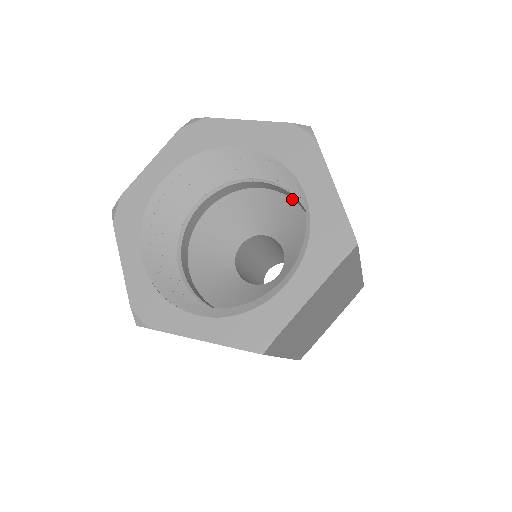
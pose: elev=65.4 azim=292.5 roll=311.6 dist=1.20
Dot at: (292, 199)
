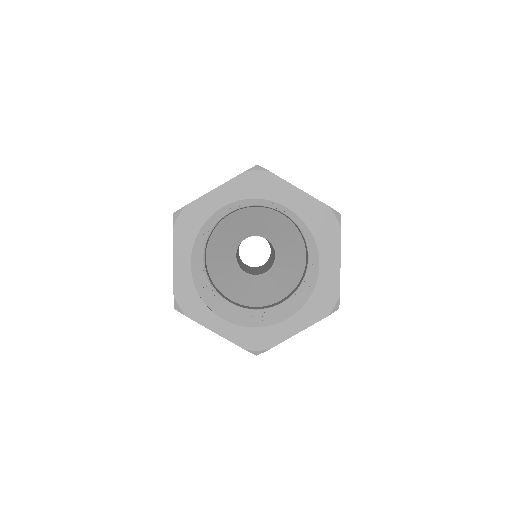
Dot at: (299, 231)
